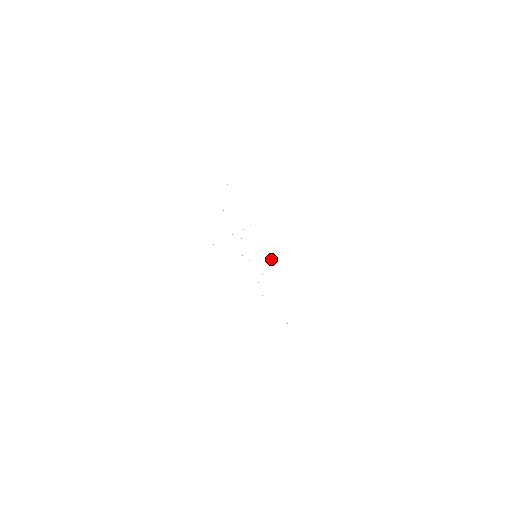
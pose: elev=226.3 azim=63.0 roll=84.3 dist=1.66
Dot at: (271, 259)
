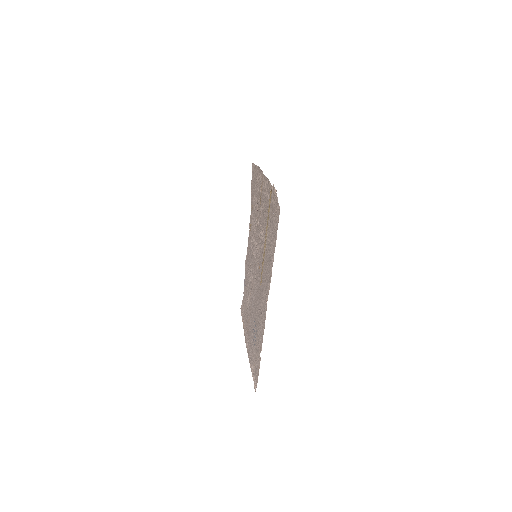
Dot at: (248, 279)
